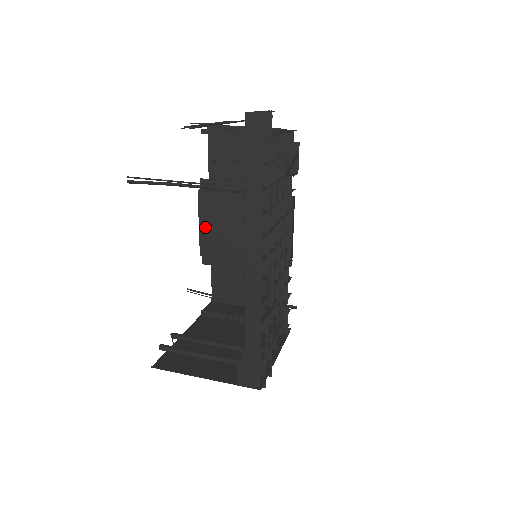
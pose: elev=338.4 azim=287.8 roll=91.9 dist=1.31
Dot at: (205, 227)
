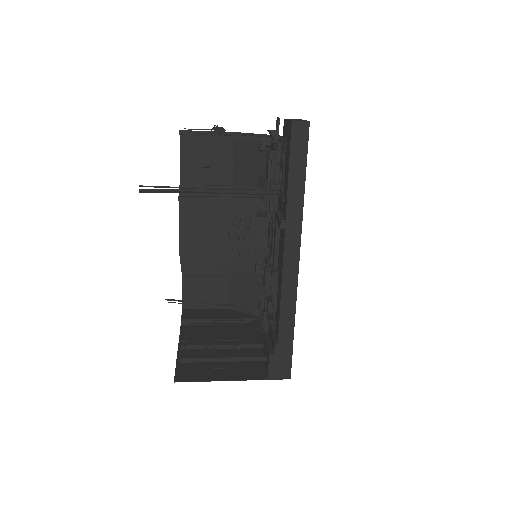
Dot at: (186, 234)
